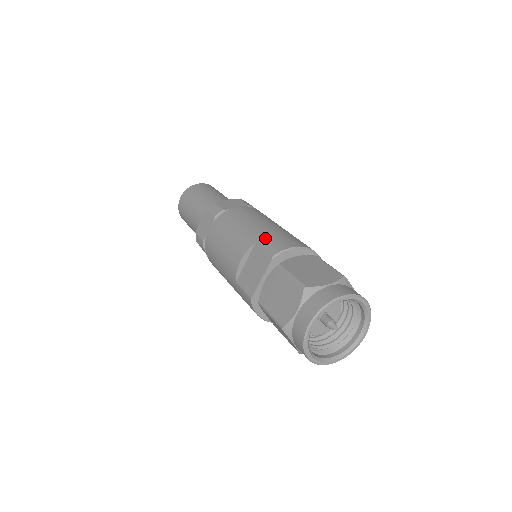
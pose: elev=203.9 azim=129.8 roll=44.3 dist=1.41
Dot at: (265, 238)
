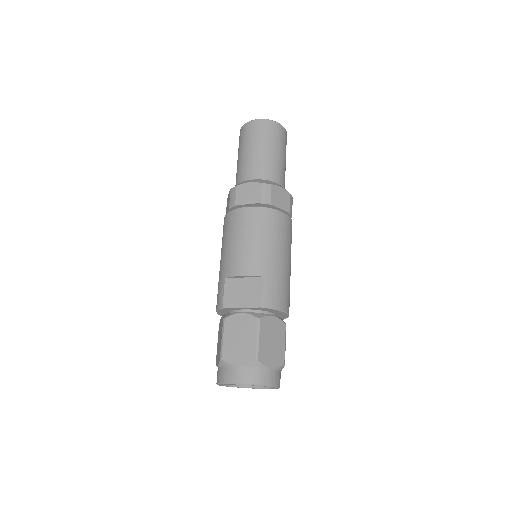
Dot at: (271, 280)
